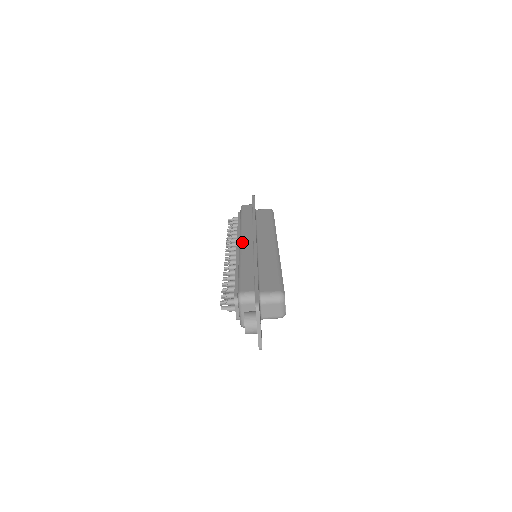
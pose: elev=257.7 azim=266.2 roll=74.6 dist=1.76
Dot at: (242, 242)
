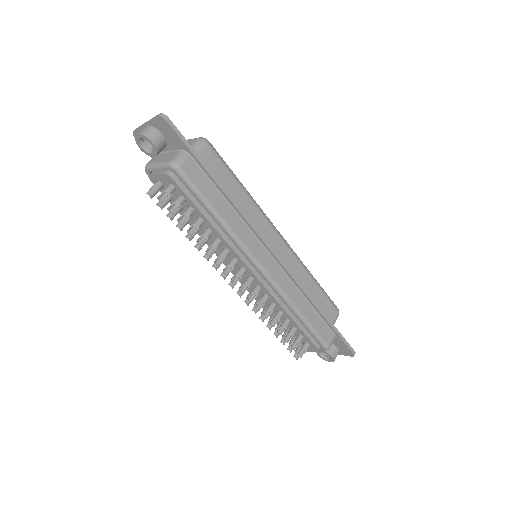
Dot at: occluded
